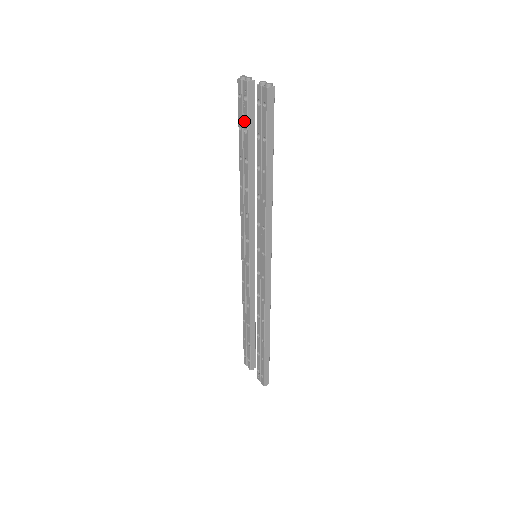
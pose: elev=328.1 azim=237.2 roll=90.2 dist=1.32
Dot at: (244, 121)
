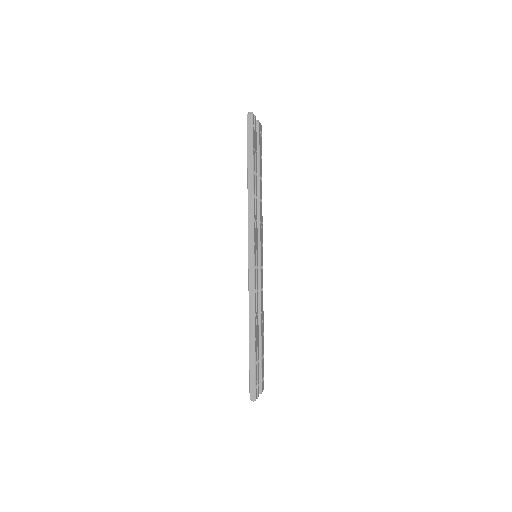
Dot at: occluded
